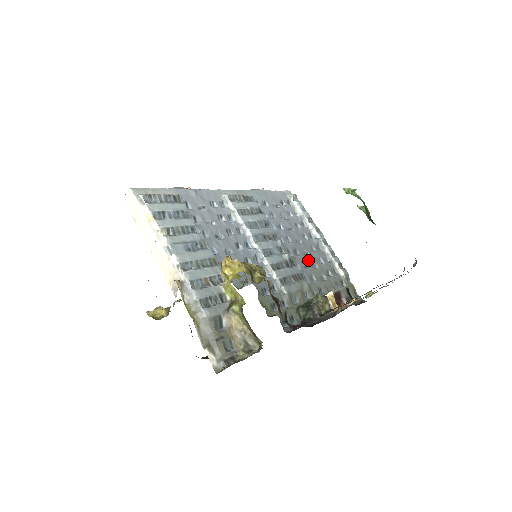
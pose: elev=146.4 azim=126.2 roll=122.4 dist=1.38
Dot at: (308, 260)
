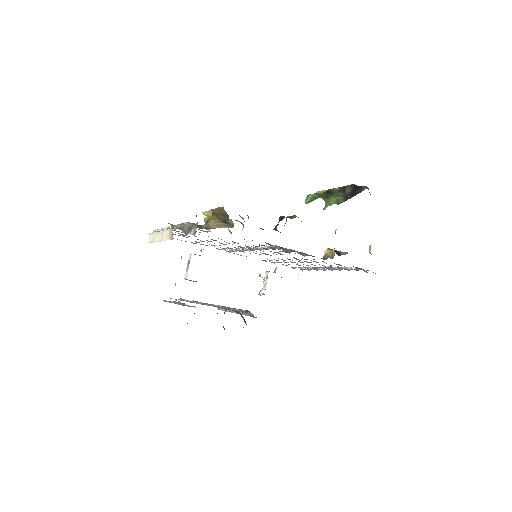
Dot at: occluded
